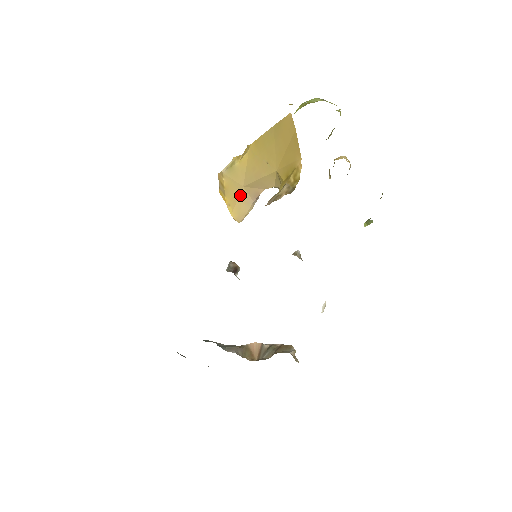
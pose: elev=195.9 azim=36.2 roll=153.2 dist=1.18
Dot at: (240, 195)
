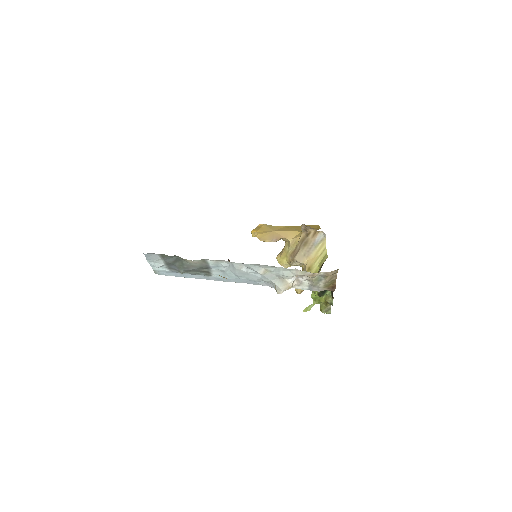
Dot at: (269, 232)
